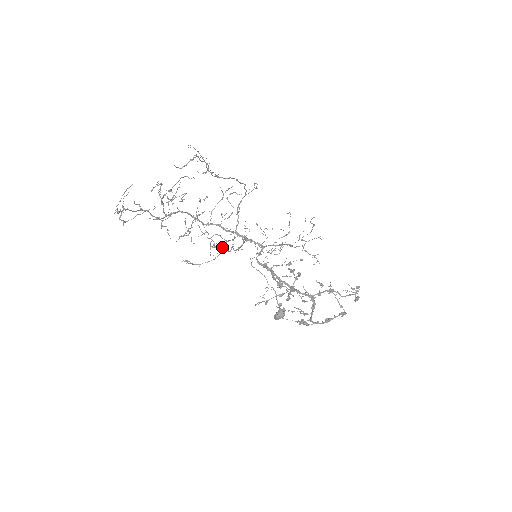
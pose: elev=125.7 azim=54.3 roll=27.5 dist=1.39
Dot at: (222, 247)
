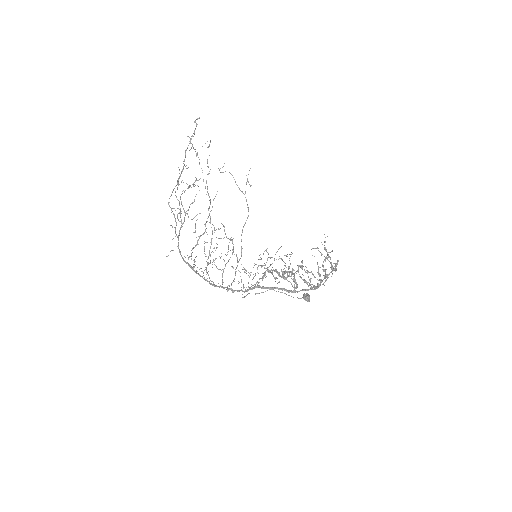
Dot at: (250, 186)
